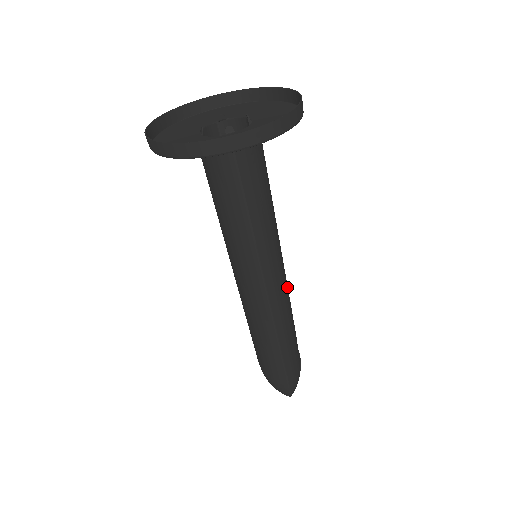
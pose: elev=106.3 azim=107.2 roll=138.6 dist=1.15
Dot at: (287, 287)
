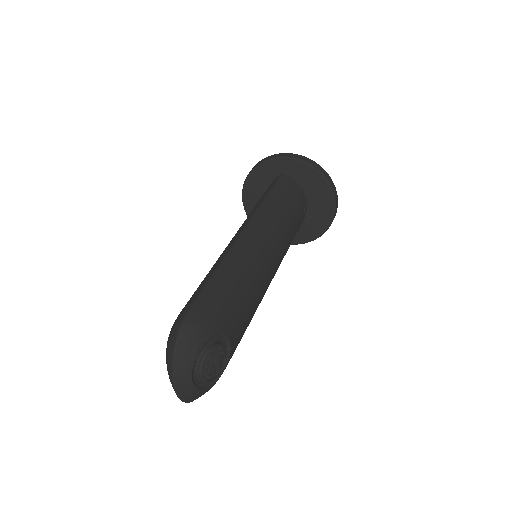
Dot at: (264, 264)
